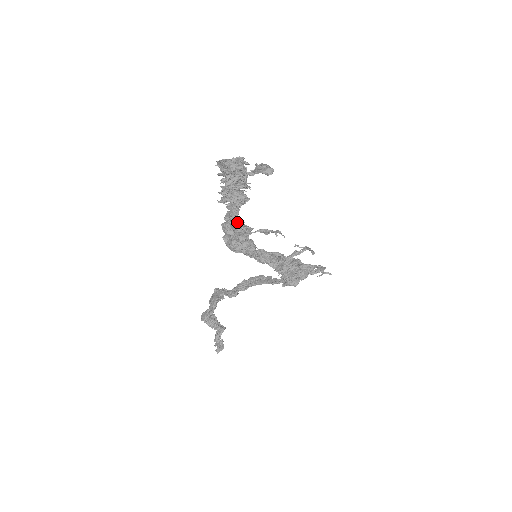
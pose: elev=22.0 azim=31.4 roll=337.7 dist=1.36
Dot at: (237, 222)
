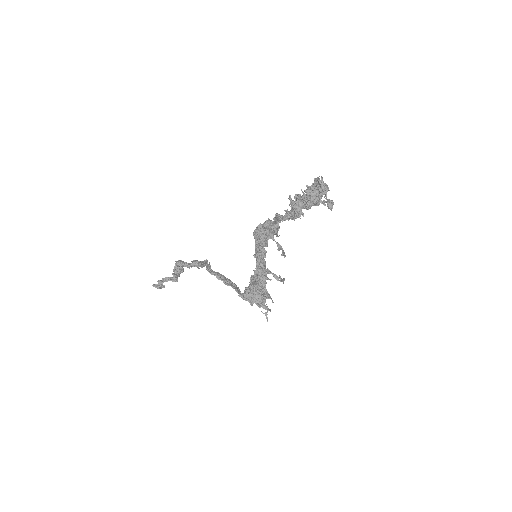
Dot at: (278, 223)
